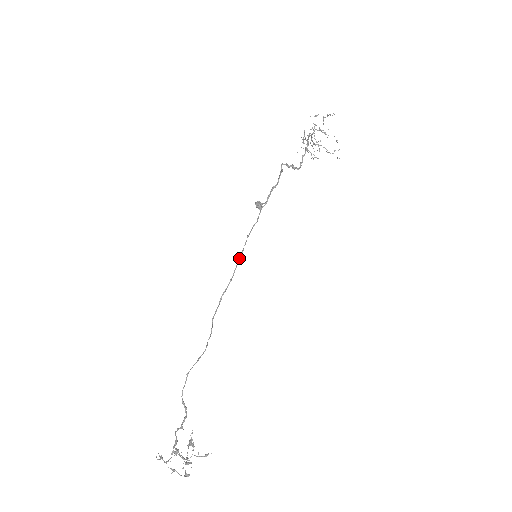
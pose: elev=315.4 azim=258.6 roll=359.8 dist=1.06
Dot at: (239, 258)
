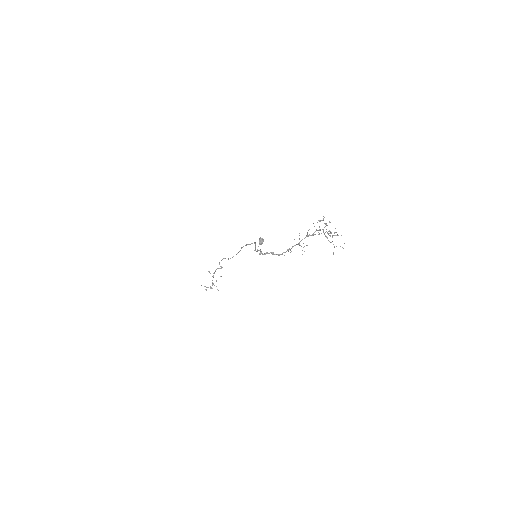
Dot at: (255, 242)
